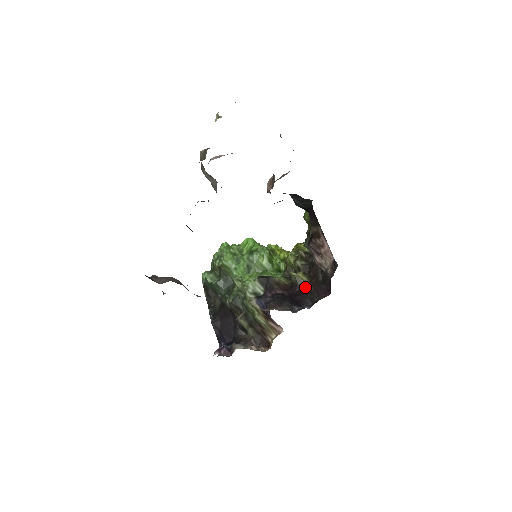
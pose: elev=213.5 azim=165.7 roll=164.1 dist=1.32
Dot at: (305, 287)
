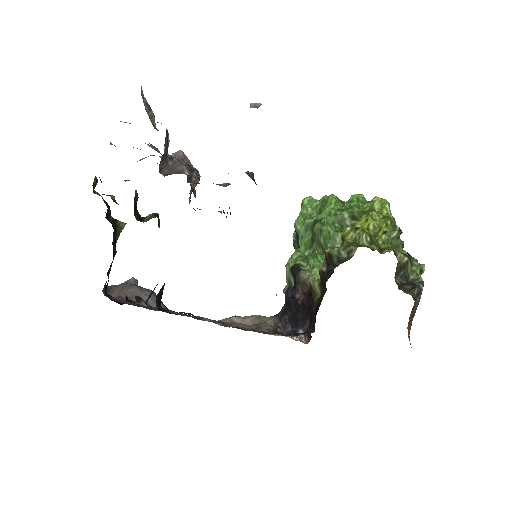
Dot at: (314, 303)
